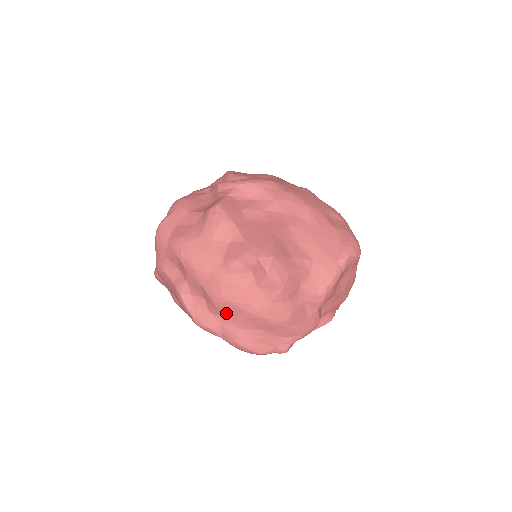
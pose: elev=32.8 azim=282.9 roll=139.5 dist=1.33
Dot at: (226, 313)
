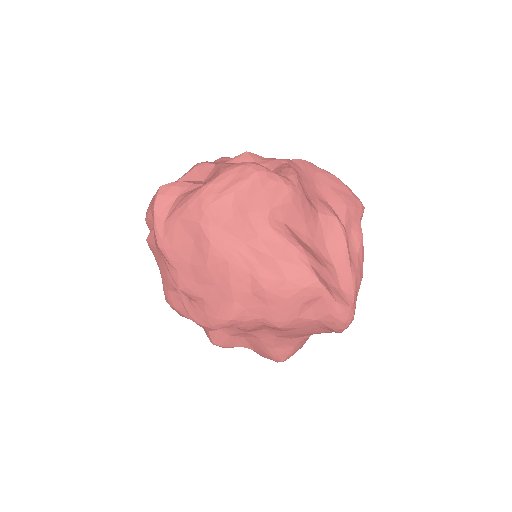
Dot at: occluded
